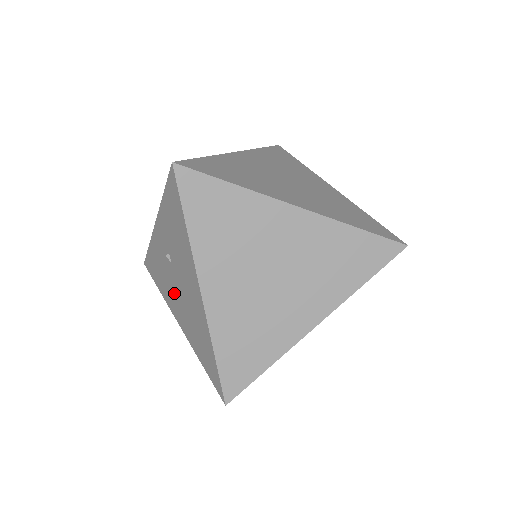
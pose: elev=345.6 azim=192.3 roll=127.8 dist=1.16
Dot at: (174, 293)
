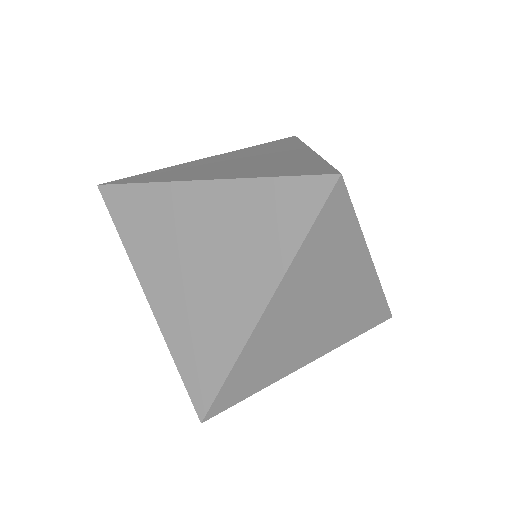
Dot at: occluded
